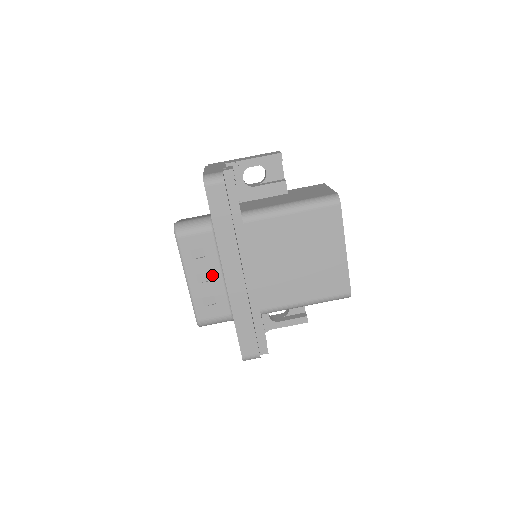
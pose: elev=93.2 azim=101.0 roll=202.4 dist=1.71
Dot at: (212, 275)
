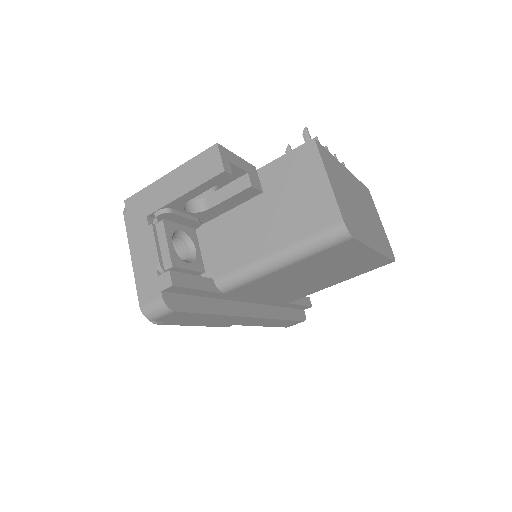
Dot at: occluded
